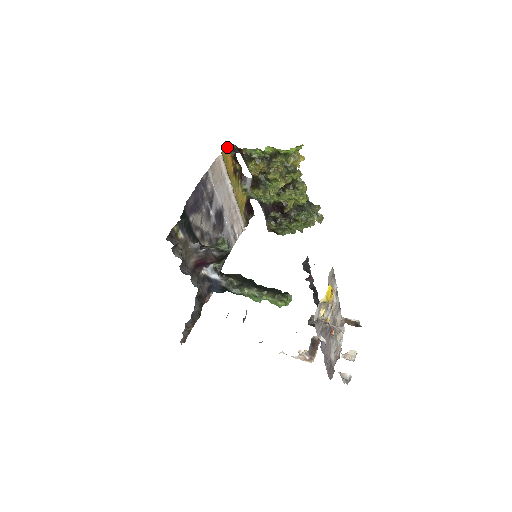
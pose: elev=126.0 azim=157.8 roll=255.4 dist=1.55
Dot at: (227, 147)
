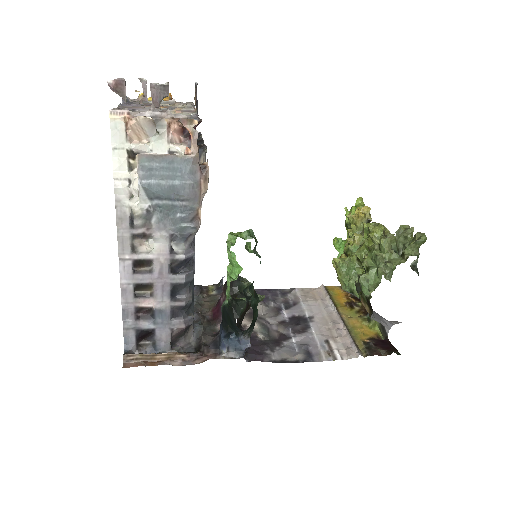
Dot at: (340, 287)
